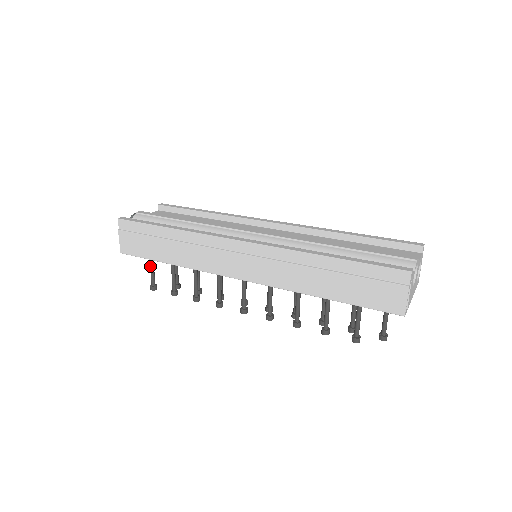
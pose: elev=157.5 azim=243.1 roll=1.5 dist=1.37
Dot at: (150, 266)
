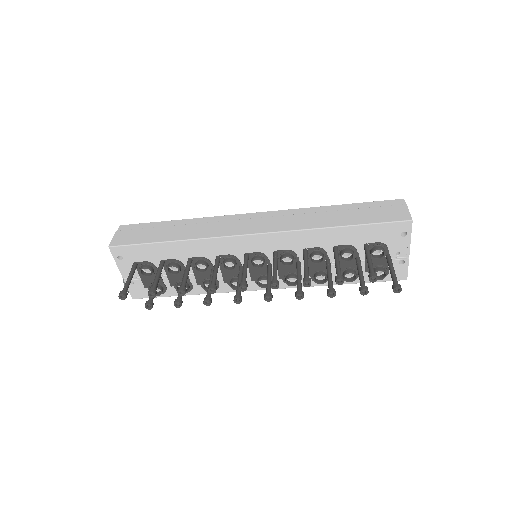
Dot at: (129, 275)
